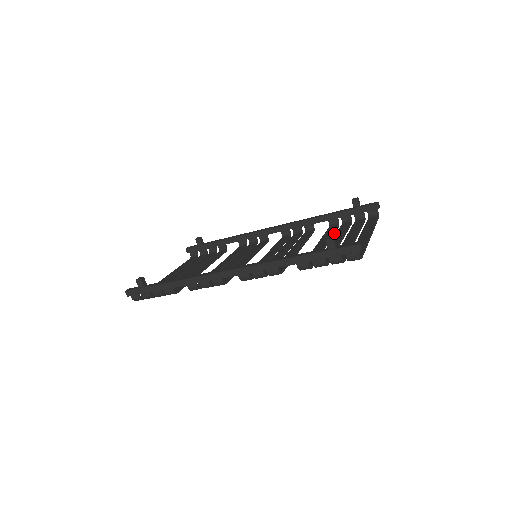
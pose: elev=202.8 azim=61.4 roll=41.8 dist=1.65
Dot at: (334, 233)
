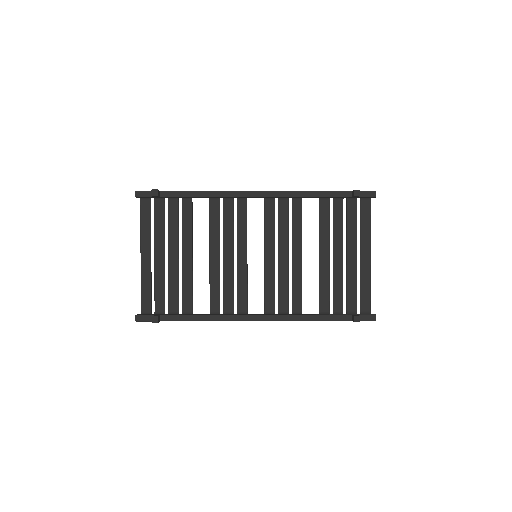
Dot at: (329, 224)
